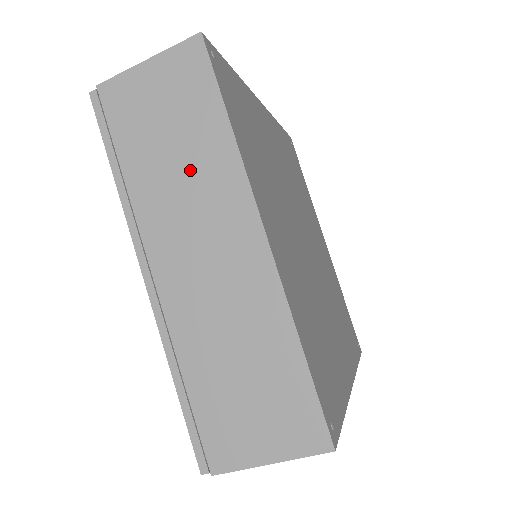
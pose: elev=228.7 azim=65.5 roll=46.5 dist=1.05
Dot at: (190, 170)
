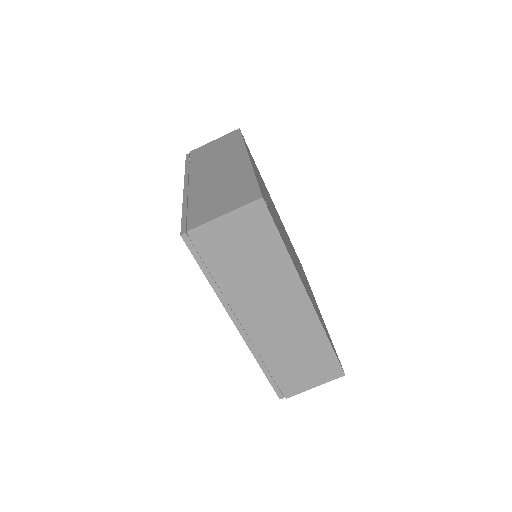
Dot at: (262, 274)
